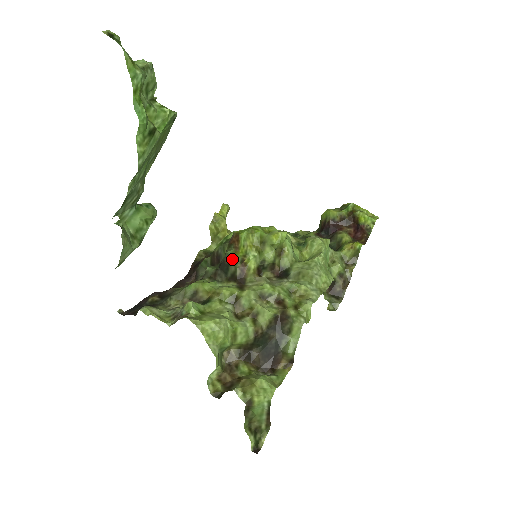
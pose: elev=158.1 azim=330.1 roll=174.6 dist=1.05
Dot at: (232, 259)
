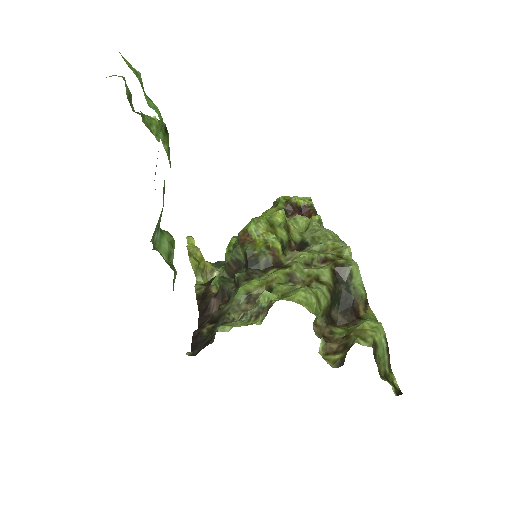
Dot at: (256, 252)
